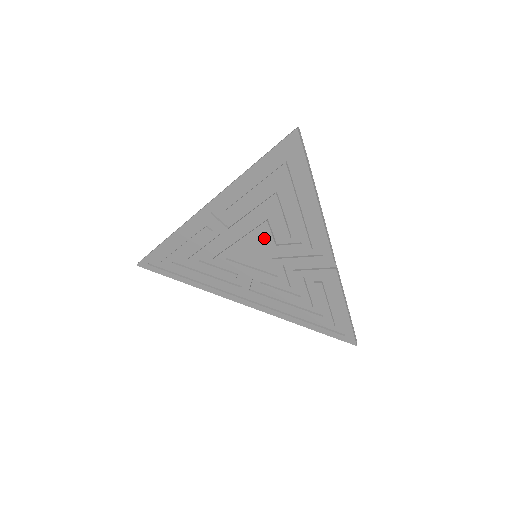
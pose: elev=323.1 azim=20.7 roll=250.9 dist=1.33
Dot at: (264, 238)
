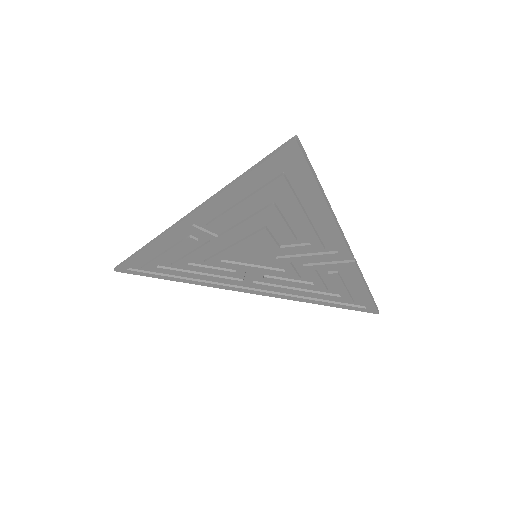
Dot at: (263, 241)
